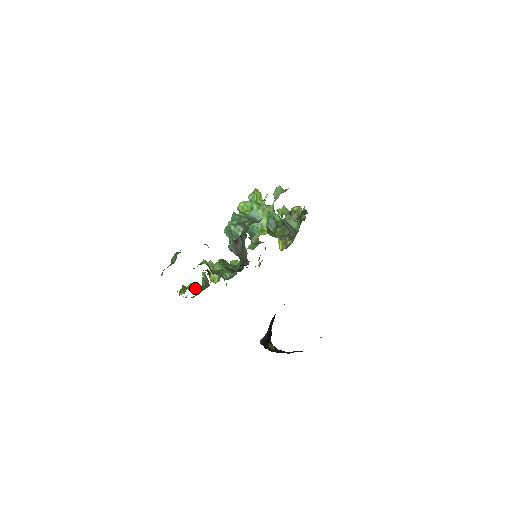
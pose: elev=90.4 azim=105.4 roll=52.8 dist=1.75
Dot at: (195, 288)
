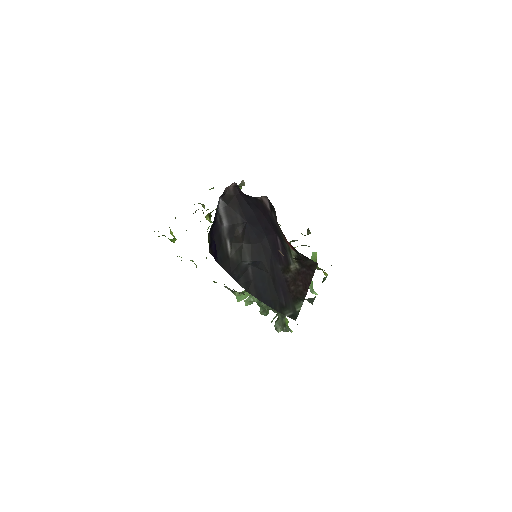
Dot at: (173, 235)
